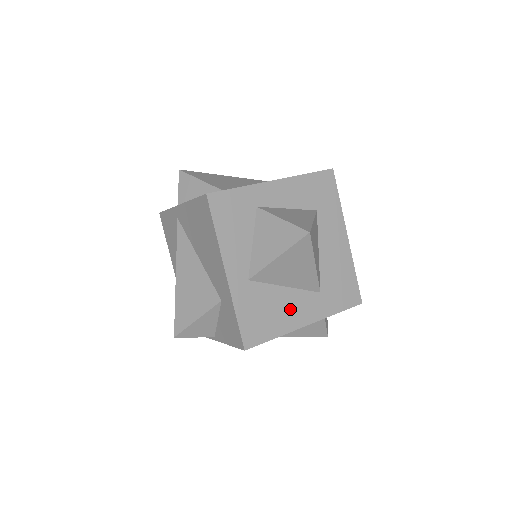
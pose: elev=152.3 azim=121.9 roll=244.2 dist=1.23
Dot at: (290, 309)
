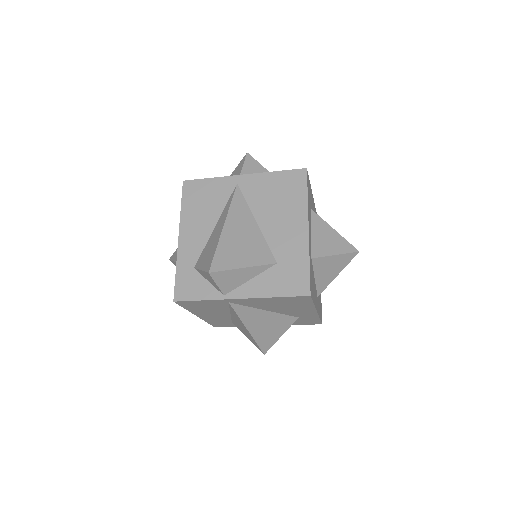
Dot at: occluded
